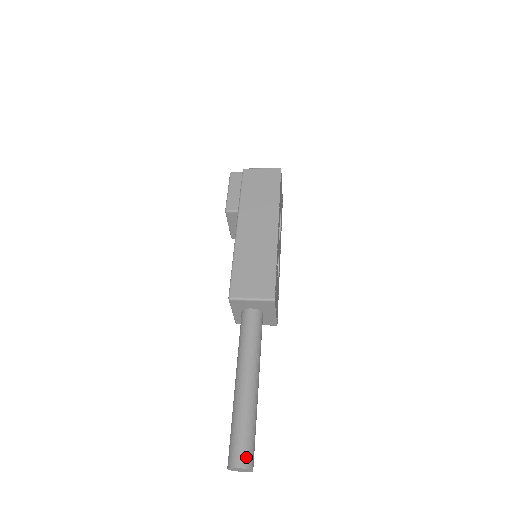
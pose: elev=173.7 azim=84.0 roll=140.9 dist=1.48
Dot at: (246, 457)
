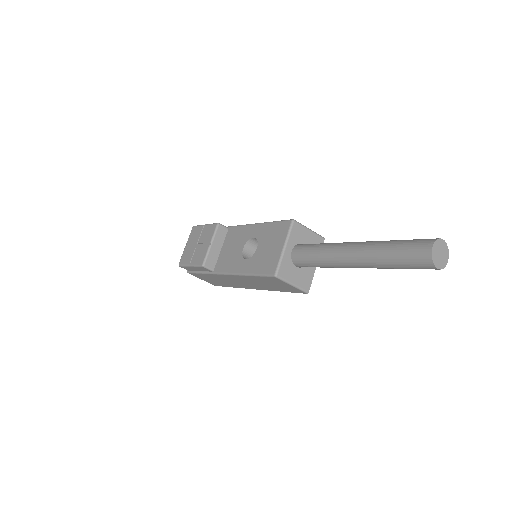
Dot at: occluded
